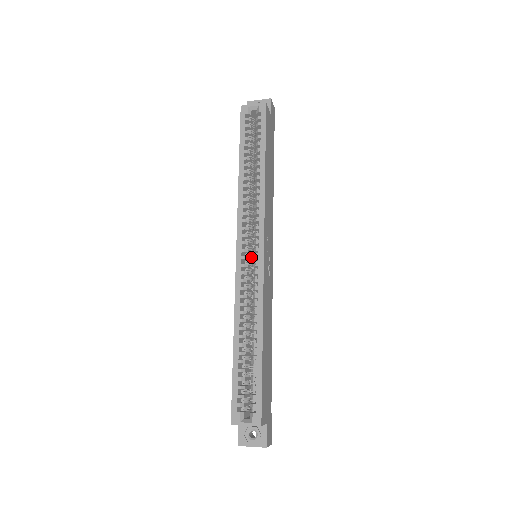
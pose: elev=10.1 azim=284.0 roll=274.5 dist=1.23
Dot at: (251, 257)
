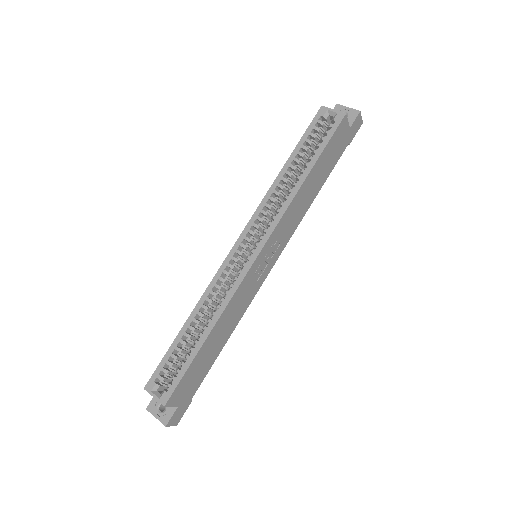
Dot at: (247, 255)
